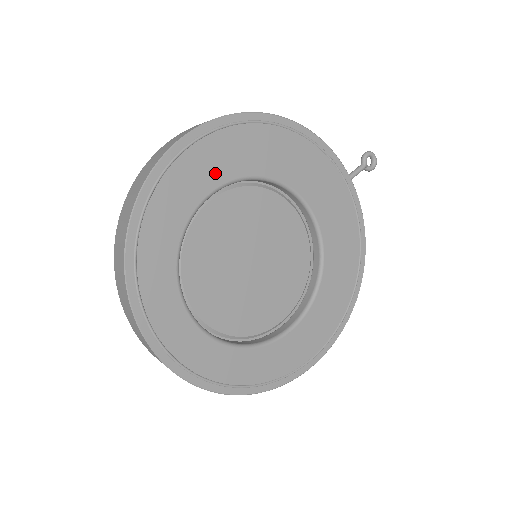
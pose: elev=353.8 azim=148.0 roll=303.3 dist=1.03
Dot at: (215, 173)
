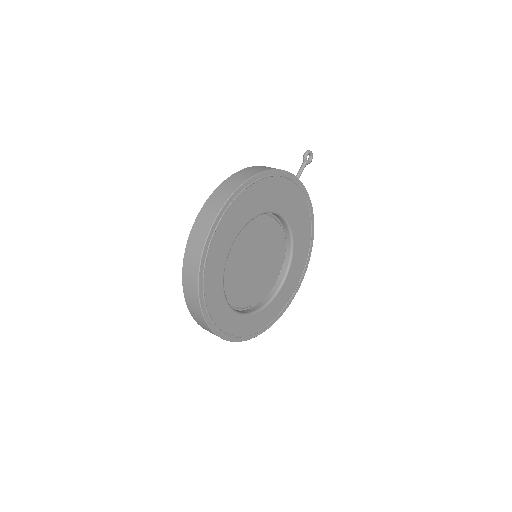
Dot at: (232, 232)
